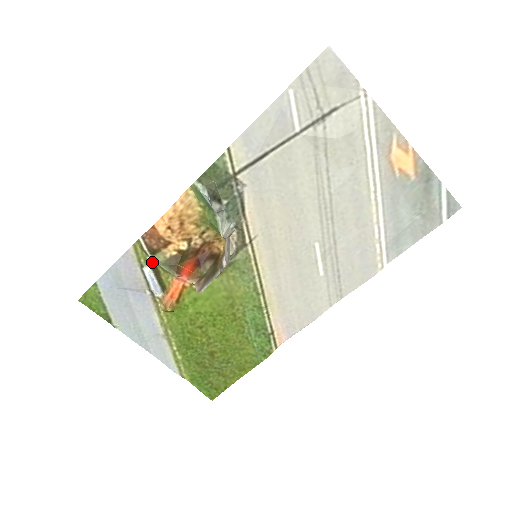
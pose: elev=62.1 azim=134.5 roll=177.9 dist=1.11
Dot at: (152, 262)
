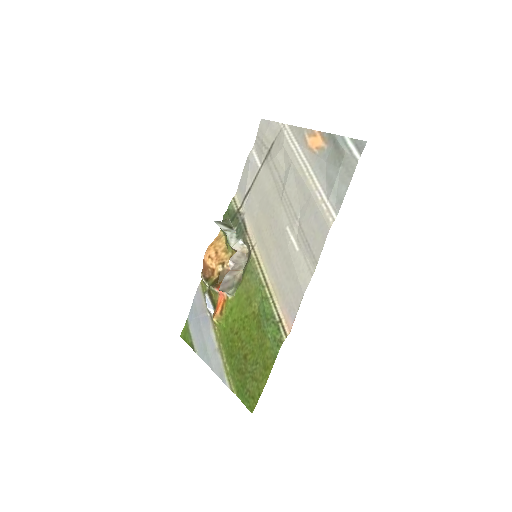
Dot at: (208, 289)
